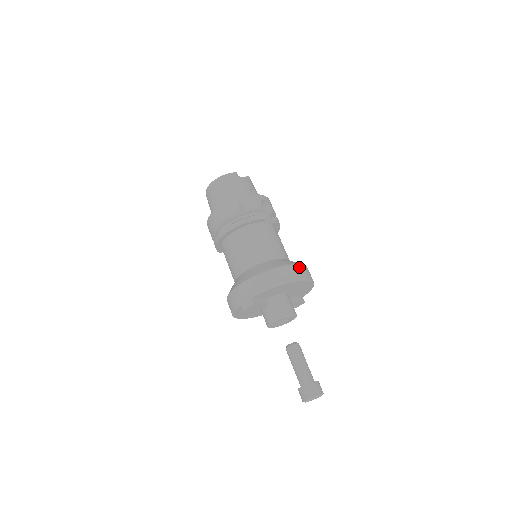
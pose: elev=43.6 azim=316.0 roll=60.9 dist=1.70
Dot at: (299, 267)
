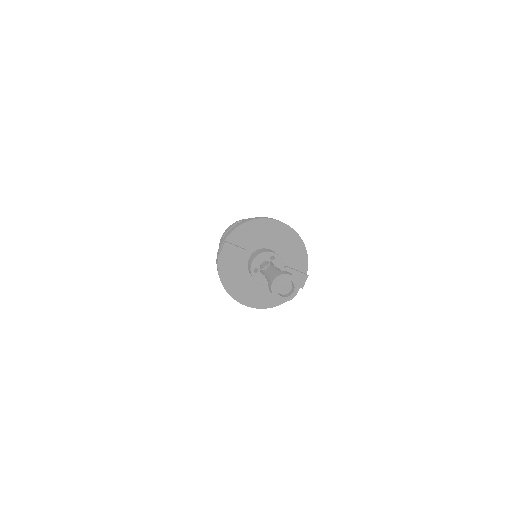
Dot at: occluded
